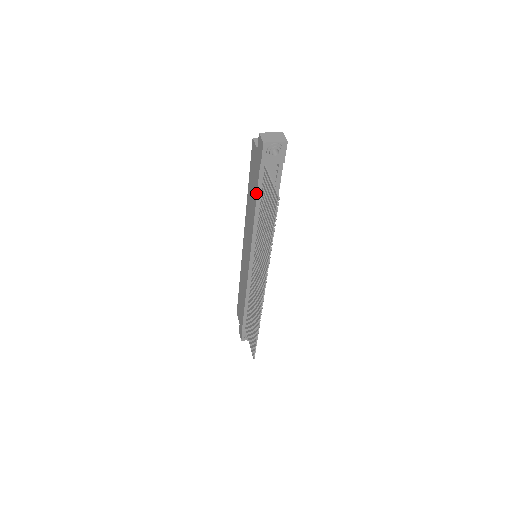
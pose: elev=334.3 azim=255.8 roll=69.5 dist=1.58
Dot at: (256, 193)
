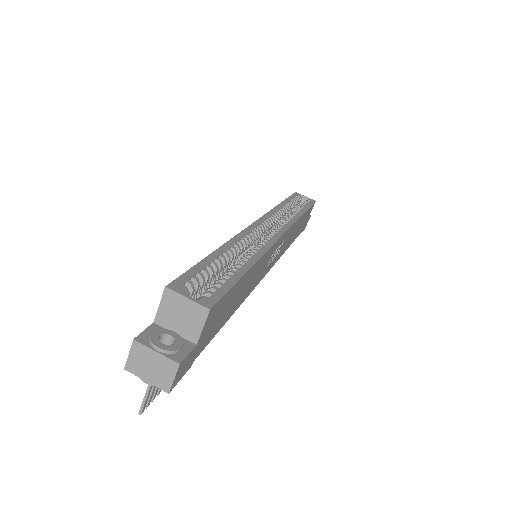
Dot at: occluded
